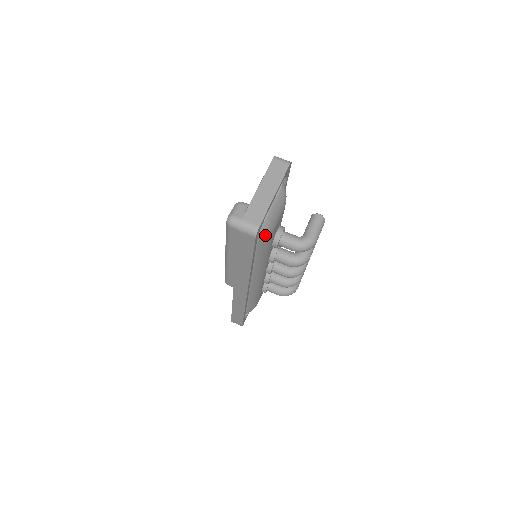
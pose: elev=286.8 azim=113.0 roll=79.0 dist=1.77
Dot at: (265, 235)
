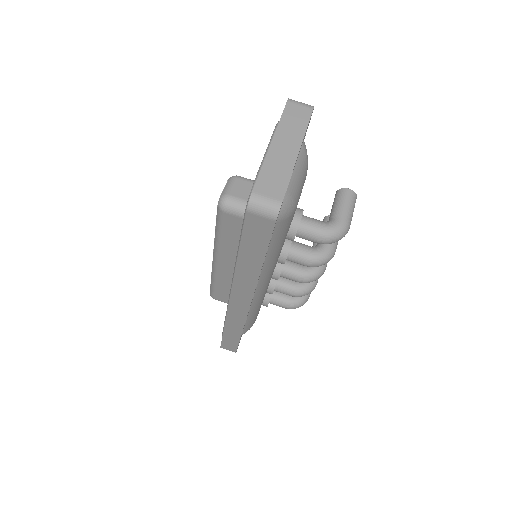
Dot at: (284, 219)
